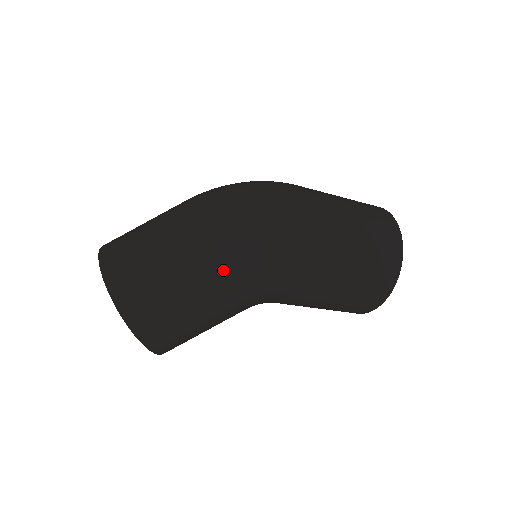
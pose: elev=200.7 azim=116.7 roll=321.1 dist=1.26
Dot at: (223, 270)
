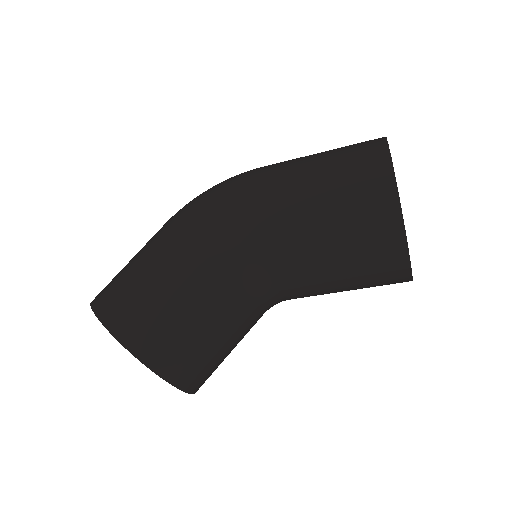
Dot at: (173, 225)
